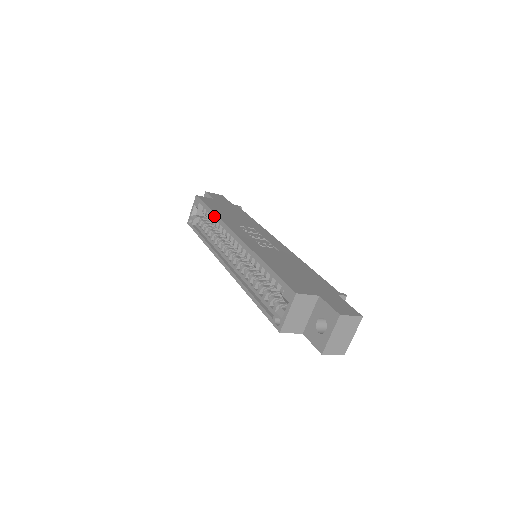
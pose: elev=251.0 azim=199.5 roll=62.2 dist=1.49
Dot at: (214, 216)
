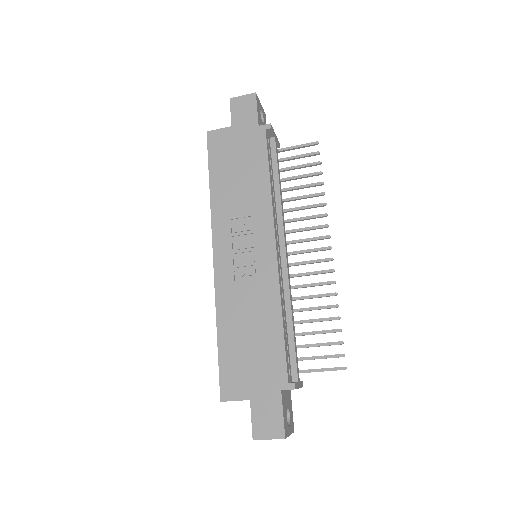
Dot at: (210, 197)
